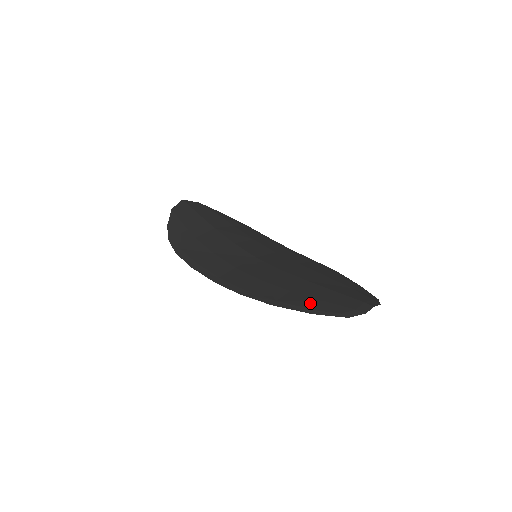
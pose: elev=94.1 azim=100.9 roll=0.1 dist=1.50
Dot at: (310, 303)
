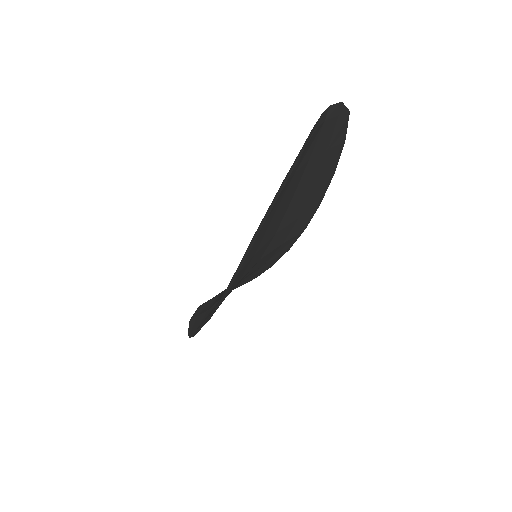
Dot at: occluded
